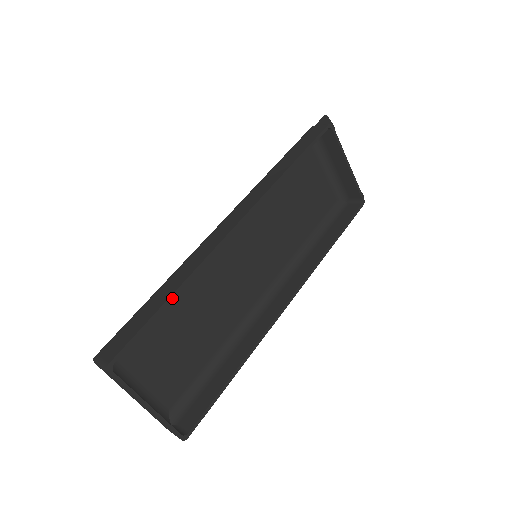
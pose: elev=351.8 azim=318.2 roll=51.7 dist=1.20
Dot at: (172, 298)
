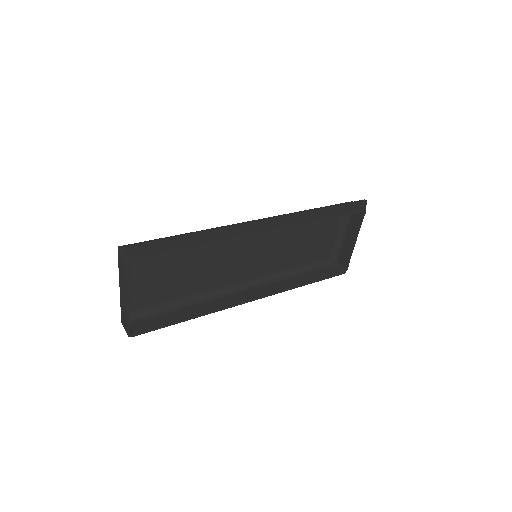
Dot at: (193, 247)
